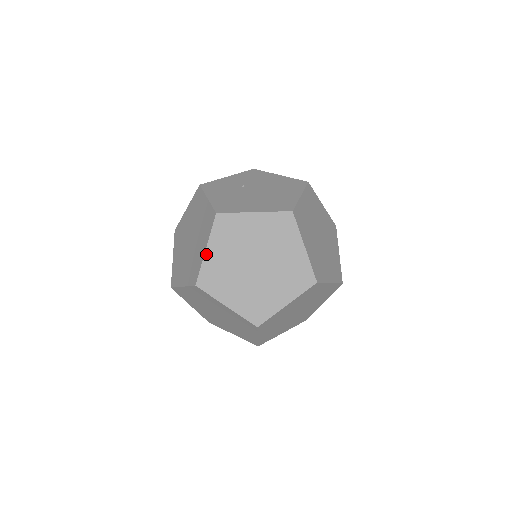
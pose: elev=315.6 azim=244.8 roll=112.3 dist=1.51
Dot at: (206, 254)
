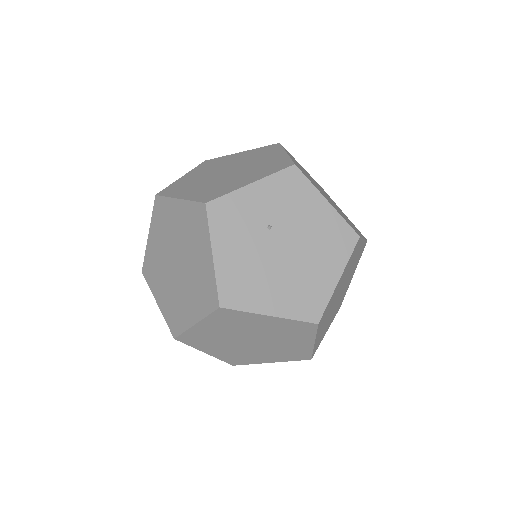
Dot at: (194, 327)
